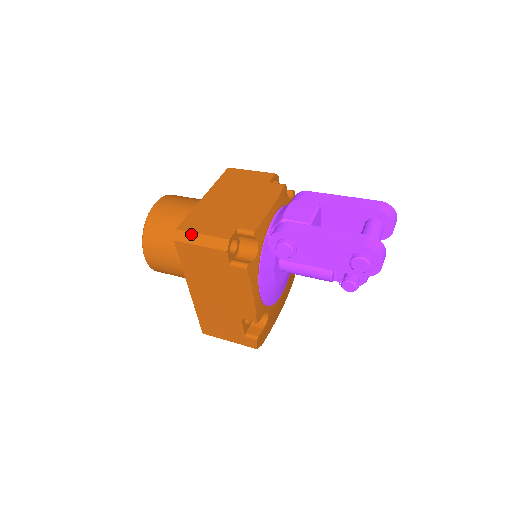
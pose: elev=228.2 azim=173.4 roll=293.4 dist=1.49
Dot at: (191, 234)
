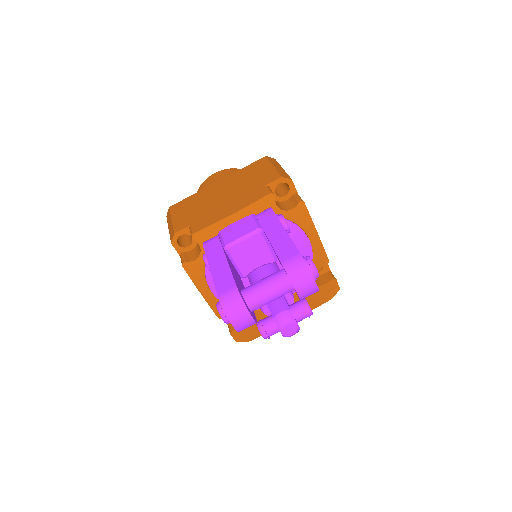
Dot at: (170, 216)
